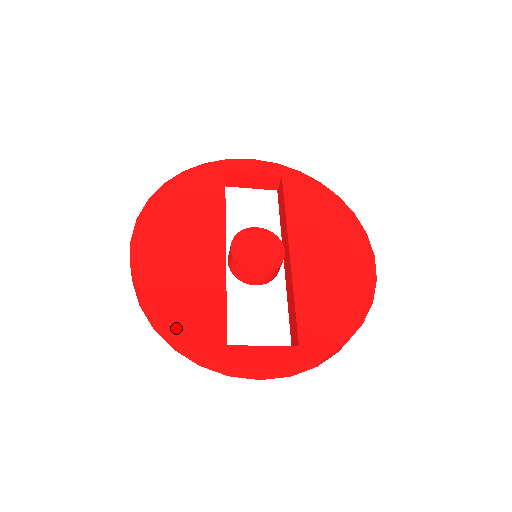
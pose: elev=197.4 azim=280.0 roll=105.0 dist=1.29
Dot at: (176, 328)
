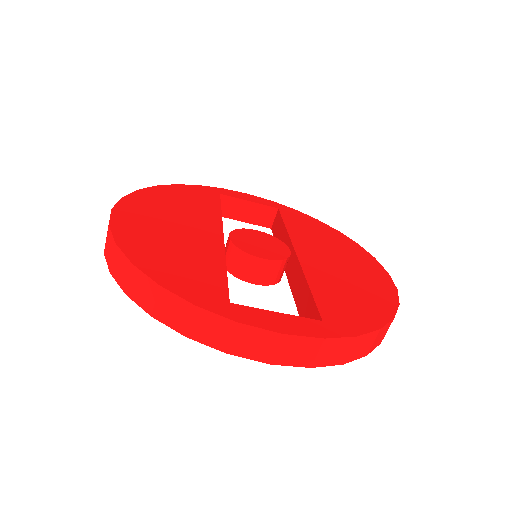
Dot at: (162, 277)
